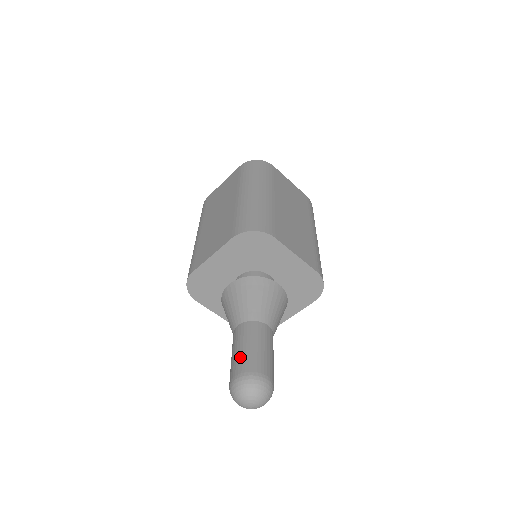
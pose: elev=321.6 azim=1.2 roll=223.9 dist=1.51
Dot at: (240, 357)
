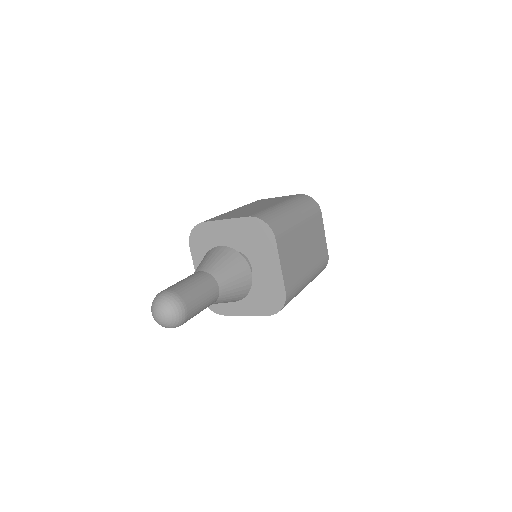
Dot at: occluded
